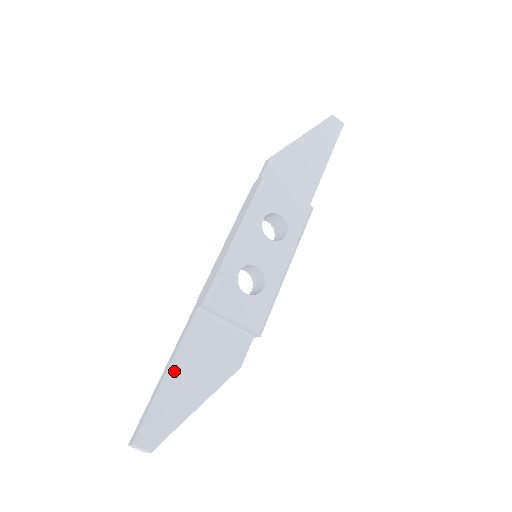
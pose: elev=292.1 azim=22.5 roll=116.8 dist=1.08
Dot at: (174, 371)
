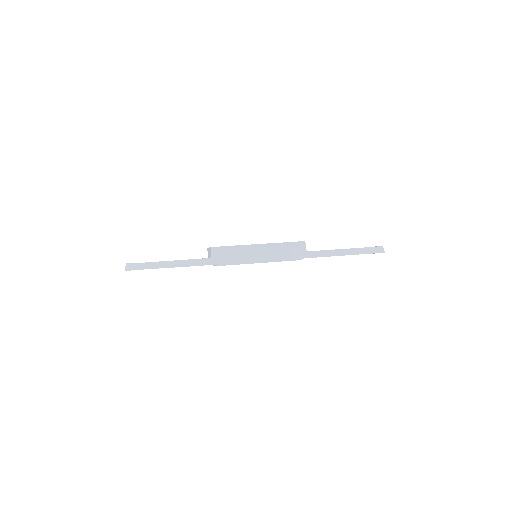
Dot at: occluded
